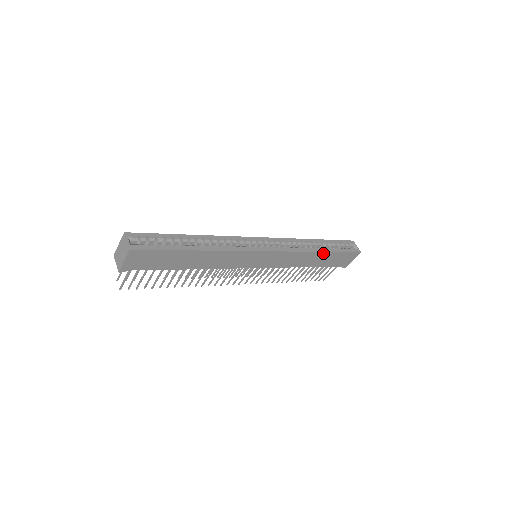
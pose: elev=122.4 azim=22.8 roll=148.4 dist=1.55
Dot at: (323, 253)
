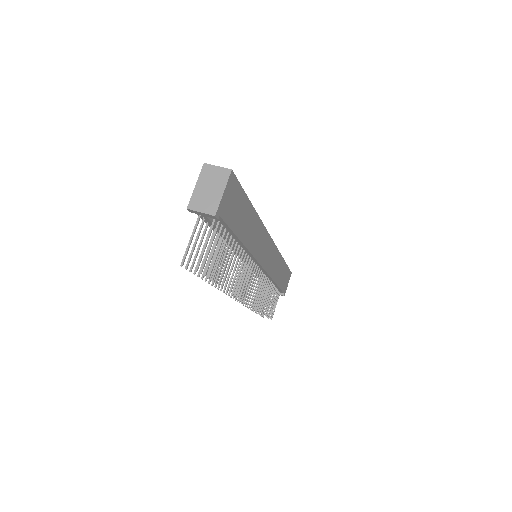
Dot at: (283, 263)
